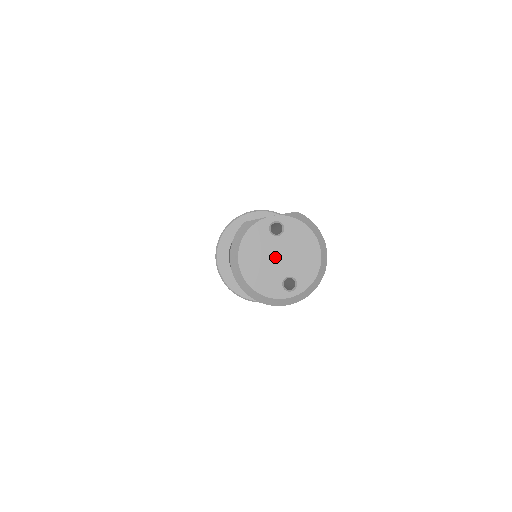
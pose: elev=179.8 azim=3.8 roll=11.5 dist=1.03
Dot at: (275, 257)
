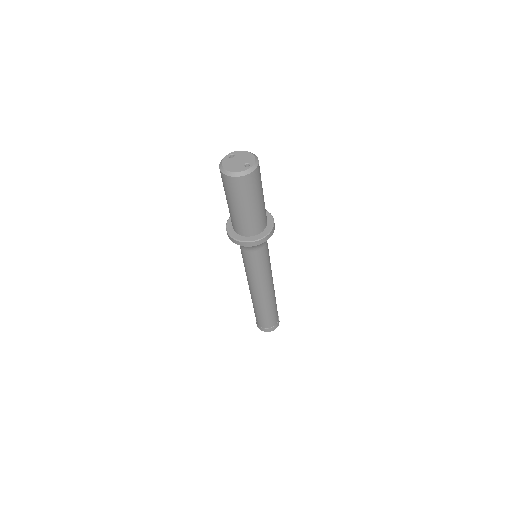
Dot at: (237, 162)
